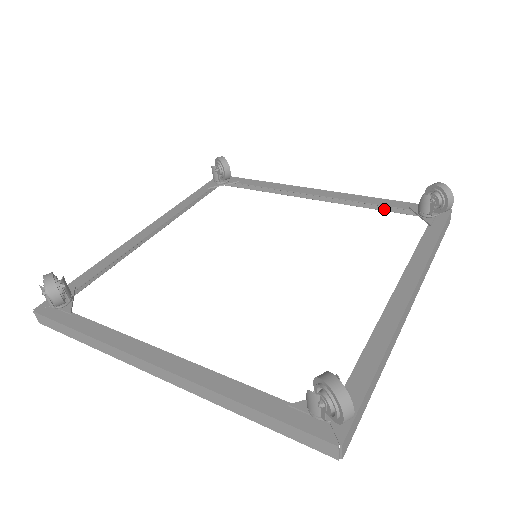
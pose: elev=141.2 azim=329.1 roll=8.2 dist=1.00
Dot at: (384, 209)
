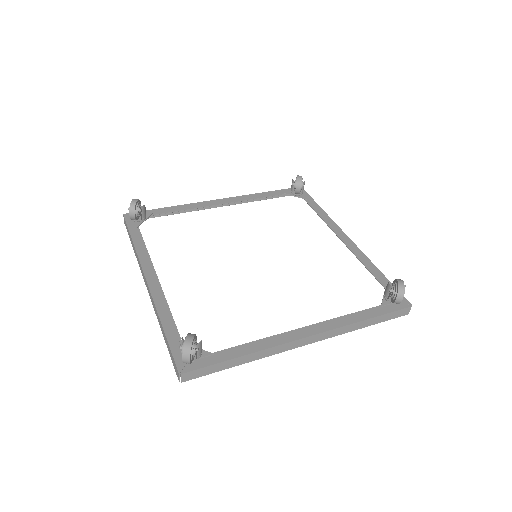
Dot at: occluded
